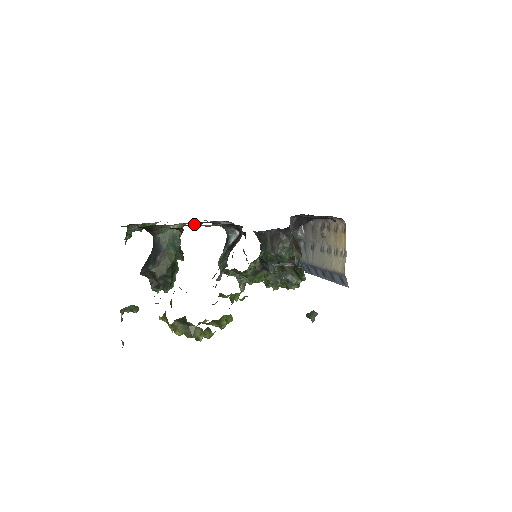
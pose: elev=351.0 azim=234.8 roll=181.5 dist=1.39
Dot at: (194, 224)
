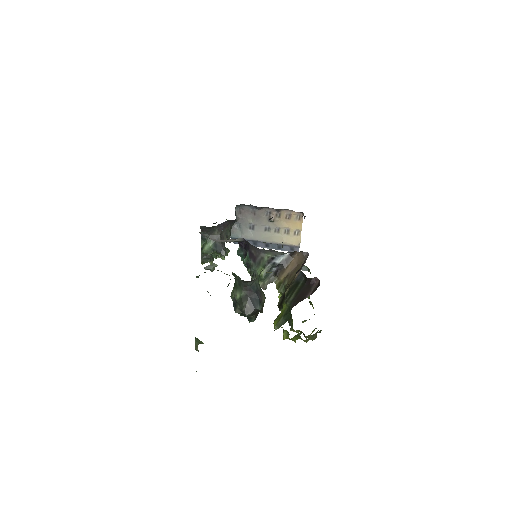
Dot at: occluded
